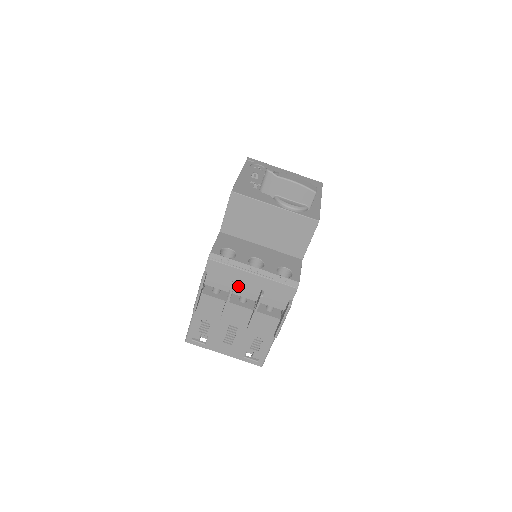
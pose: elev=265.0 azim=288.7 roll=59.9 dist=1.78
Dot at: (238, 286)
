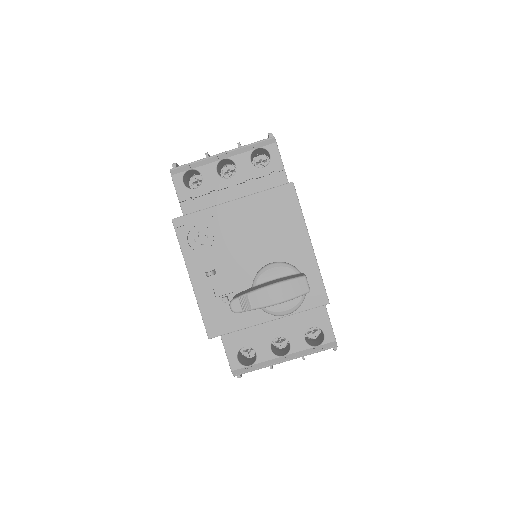
Dot at: occluded
